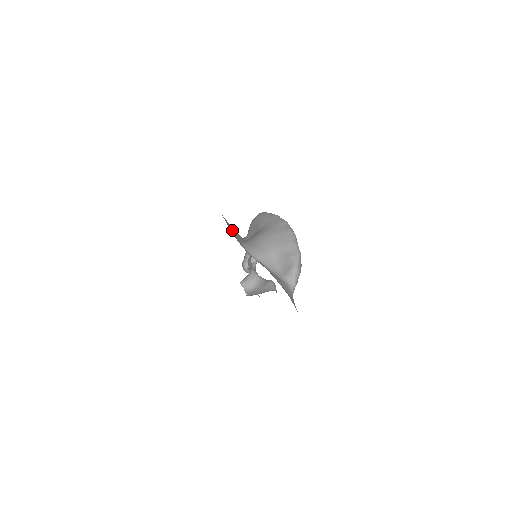
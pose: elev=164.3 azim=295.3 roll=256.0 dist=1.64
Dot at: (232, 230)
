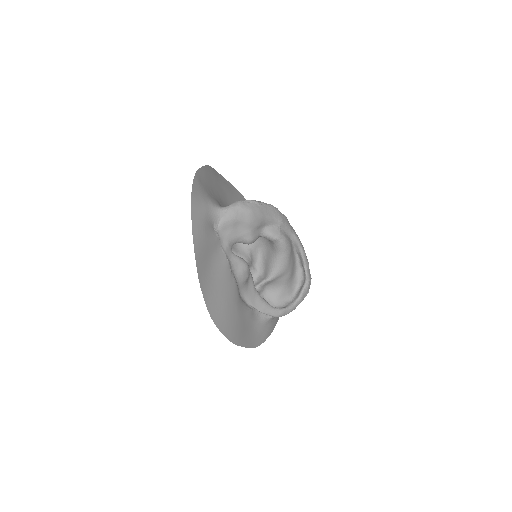
Dot at: occluded
